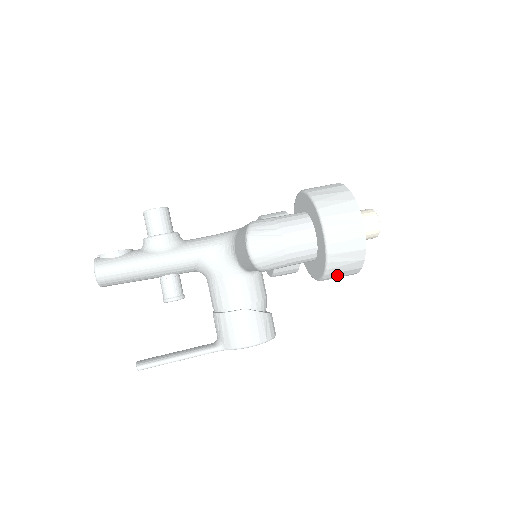
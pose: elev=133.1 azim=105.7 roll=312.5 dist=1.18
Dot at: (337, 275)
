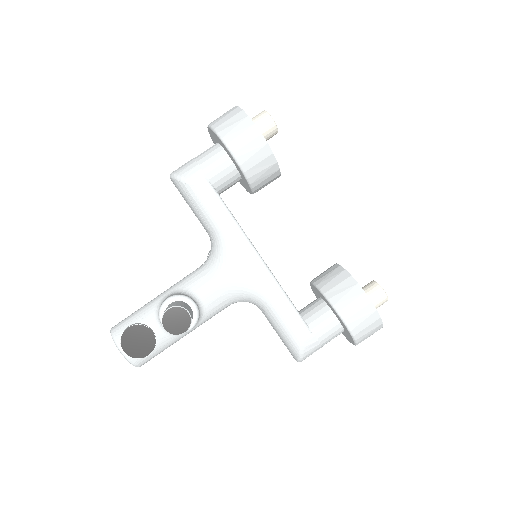
Dot at: occluded
